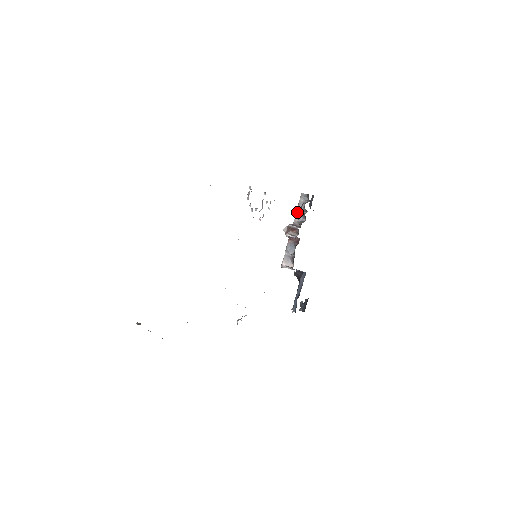
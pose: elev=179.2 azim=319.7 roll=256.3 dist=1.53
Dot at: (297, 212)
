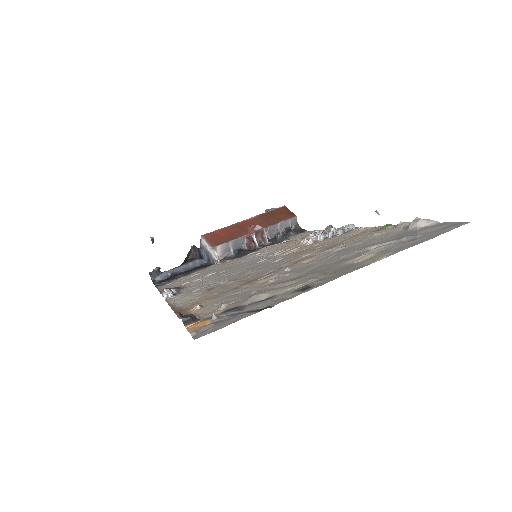
Dot at: (277, 224)
